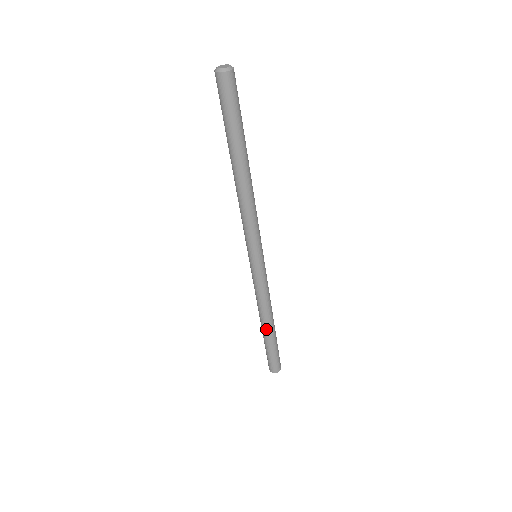
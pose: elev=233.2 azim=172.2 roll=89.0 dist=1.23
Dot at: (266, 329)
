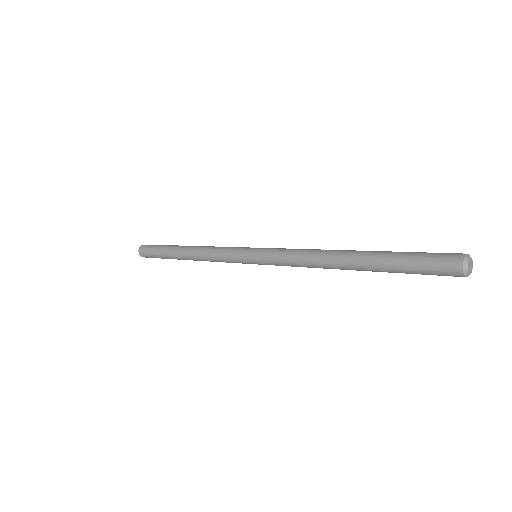
Dot at: (183, 258)
